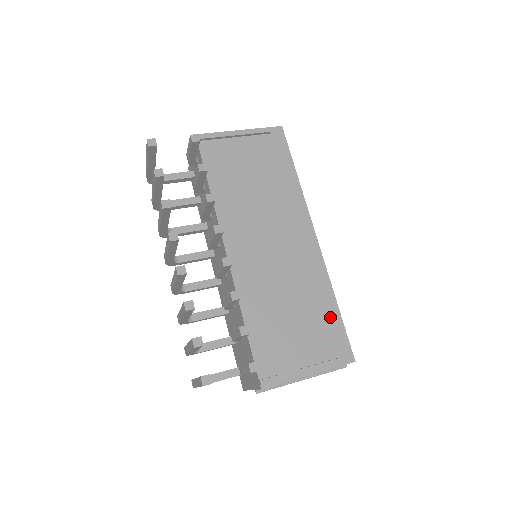
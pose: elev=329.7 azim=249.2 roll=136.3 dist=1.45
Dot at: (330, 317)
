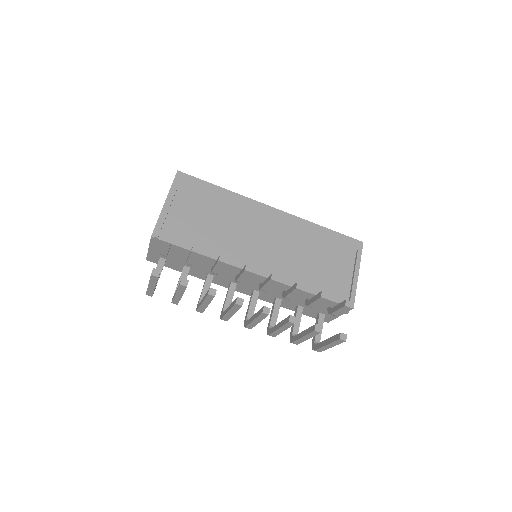
Dot at: (330, 238)
